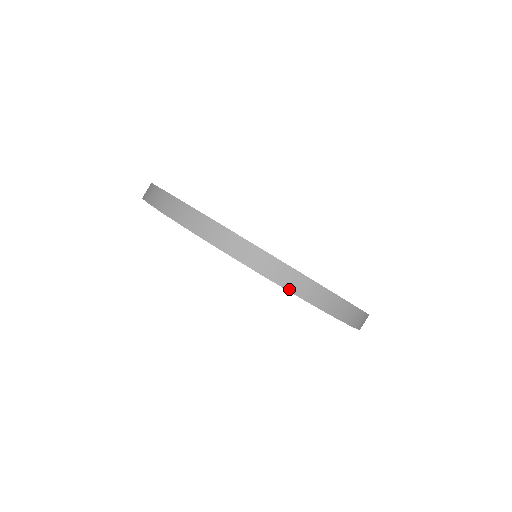
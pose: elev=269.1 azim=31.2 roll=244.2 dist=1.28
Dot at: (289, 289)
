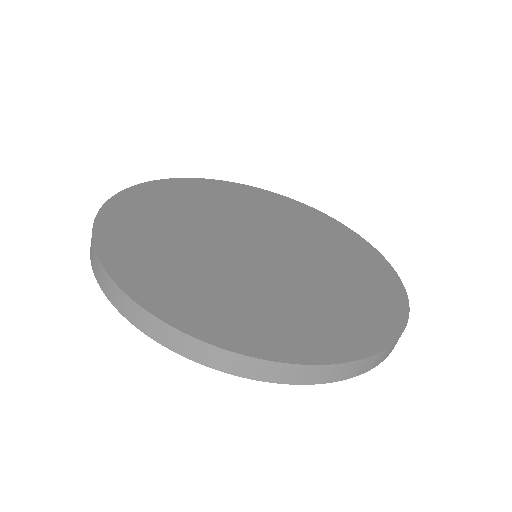
Dot at: (222, 370)
